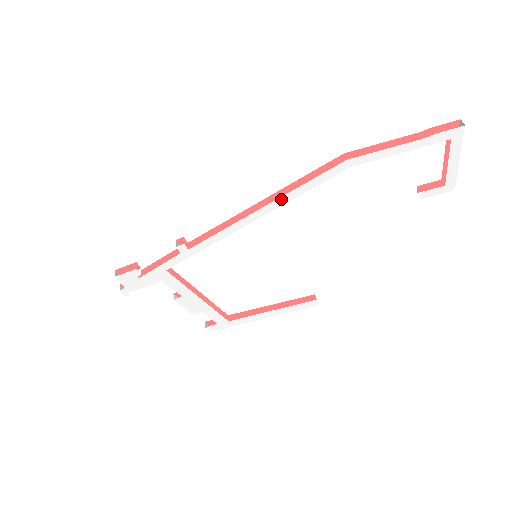
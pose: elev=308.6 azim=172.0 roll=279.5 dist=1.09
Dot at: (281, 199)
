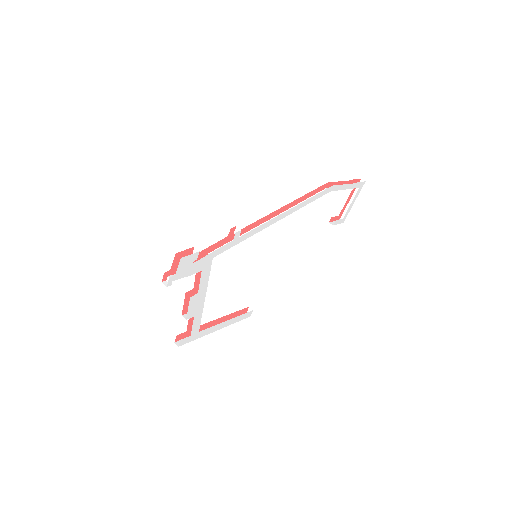
Dot at: (299, 205)
